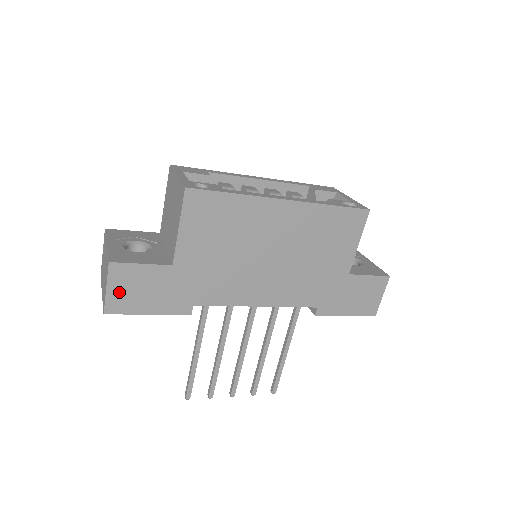
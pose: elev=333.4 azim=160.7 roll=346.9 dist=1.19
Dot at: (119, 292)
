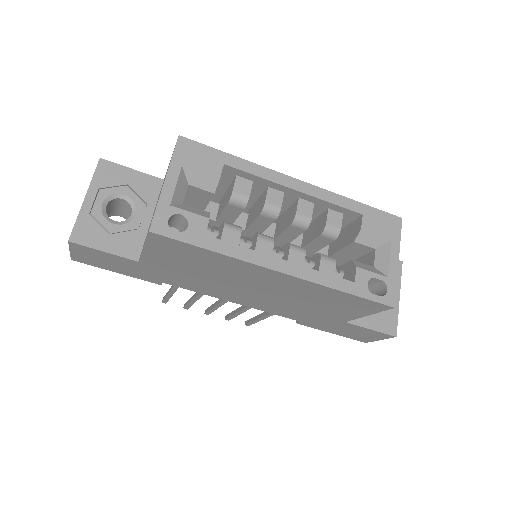
Dot at: (84, 256)
